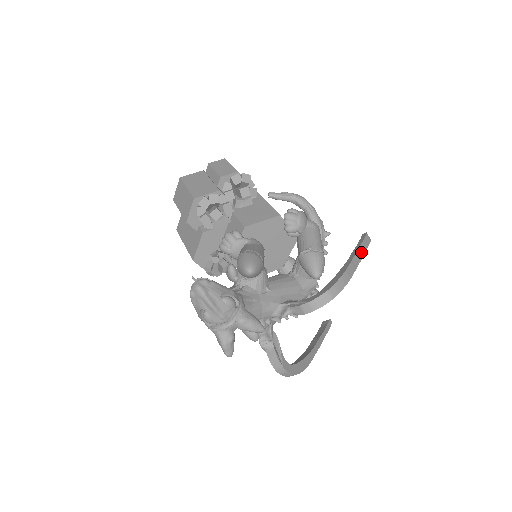
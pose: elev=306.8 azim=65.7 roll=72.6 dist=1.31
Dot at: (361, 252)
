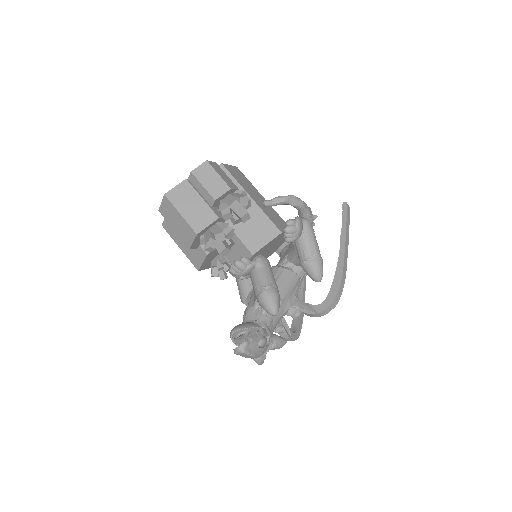
Dot at: (347, 235)
